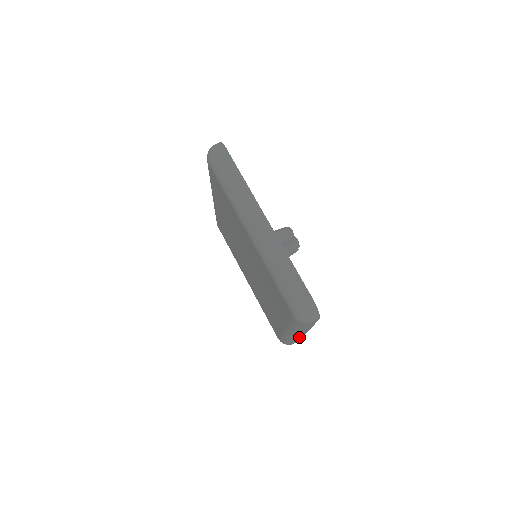
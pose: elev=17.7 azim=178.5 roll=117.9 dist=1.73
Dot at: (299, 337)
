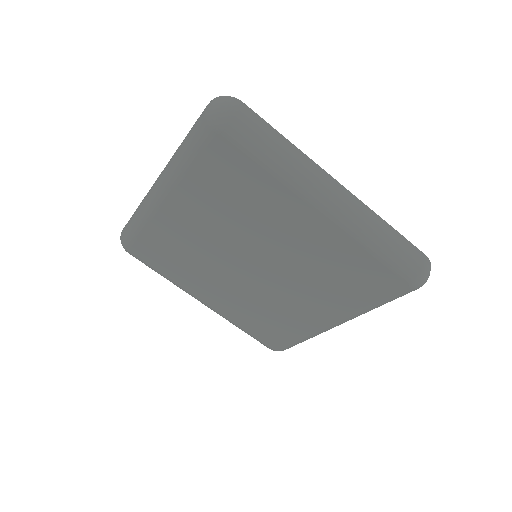
Dot at: (361, 209)
